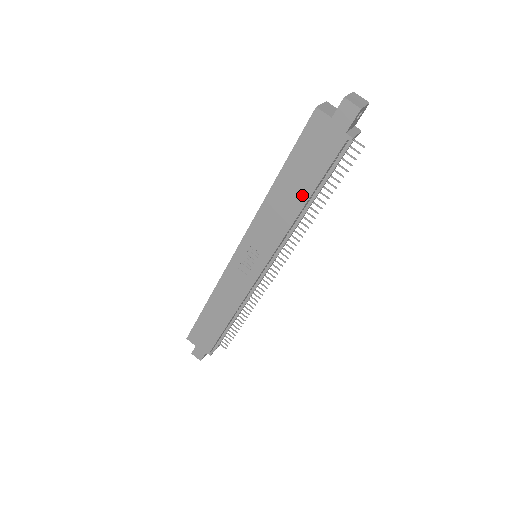
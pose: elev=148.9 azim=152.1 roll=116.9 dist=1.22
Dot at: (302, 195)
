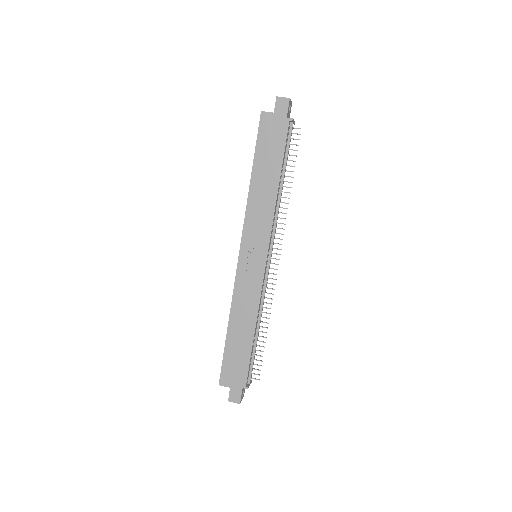
Dot at: (274, 176)
